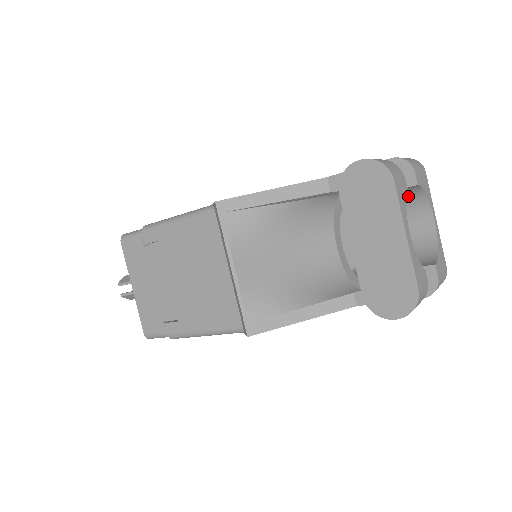
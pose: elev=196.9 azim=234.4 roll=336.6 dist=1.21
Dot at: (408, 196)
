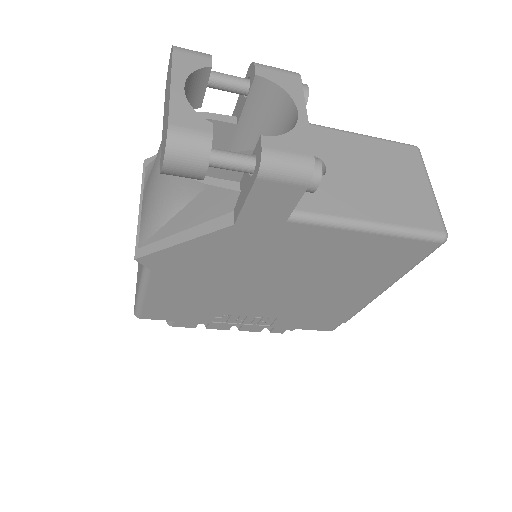
Dot at: (273, 100)
